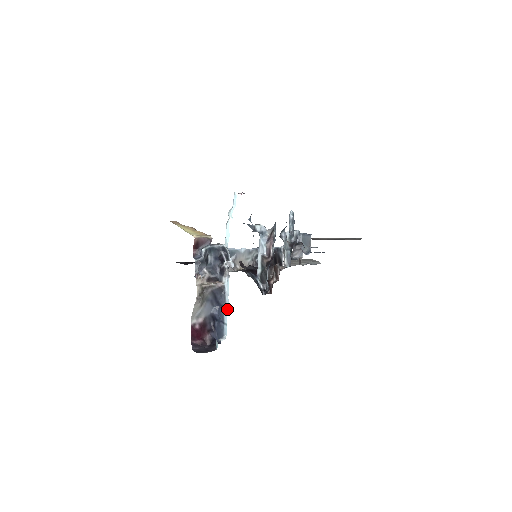
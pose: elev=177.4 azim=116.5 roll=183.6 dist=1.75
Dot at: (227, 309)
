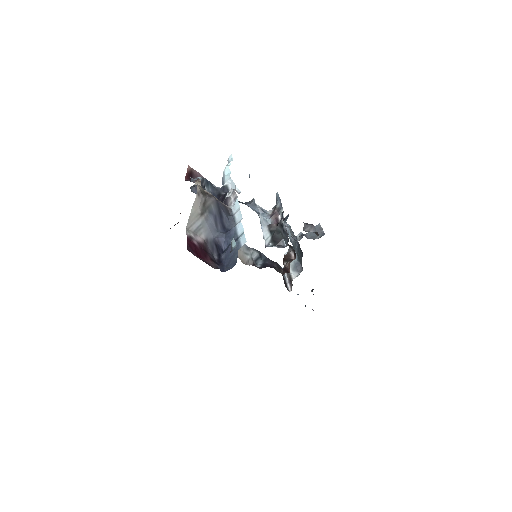
Dot at: (240, 220)
